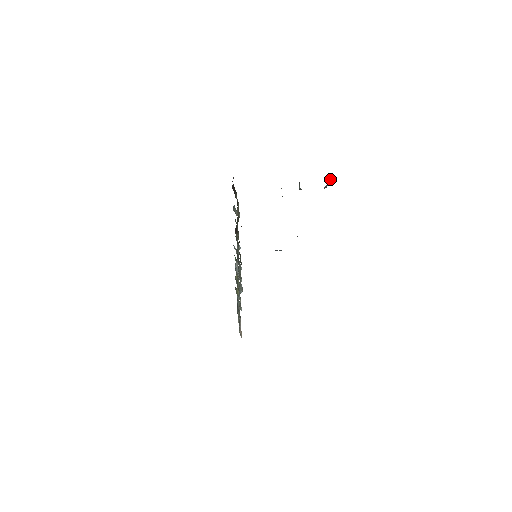
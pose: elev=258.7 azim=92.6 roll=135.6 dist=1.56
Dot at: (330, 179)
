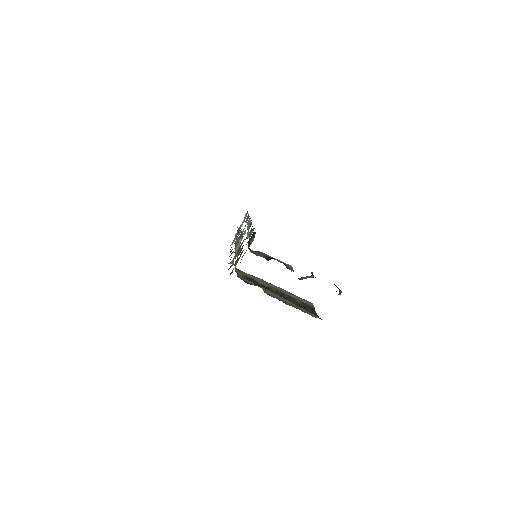
Dot at: (339, 293)
